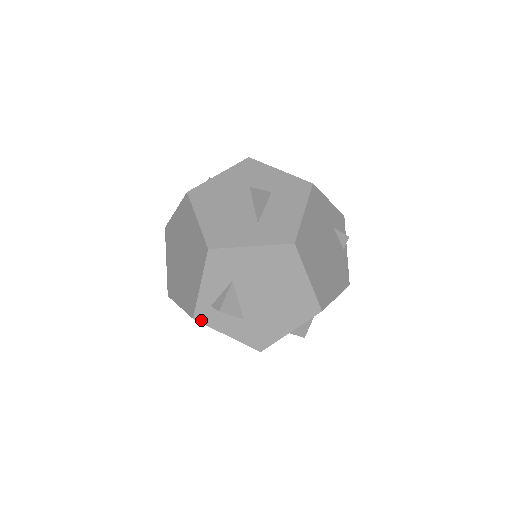
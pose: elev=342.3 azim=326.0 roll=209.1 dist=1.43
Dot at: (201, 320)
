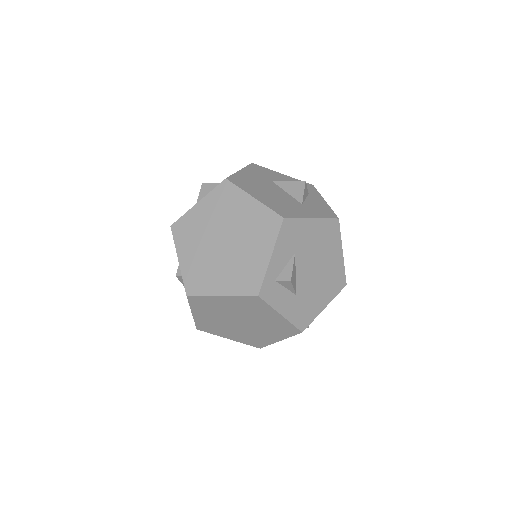
Dot at: (264, 297)
